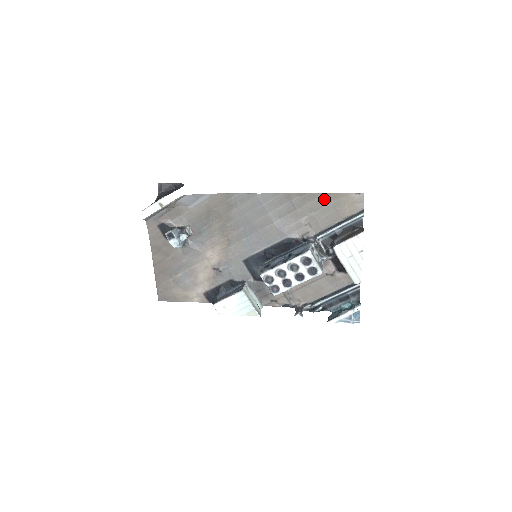
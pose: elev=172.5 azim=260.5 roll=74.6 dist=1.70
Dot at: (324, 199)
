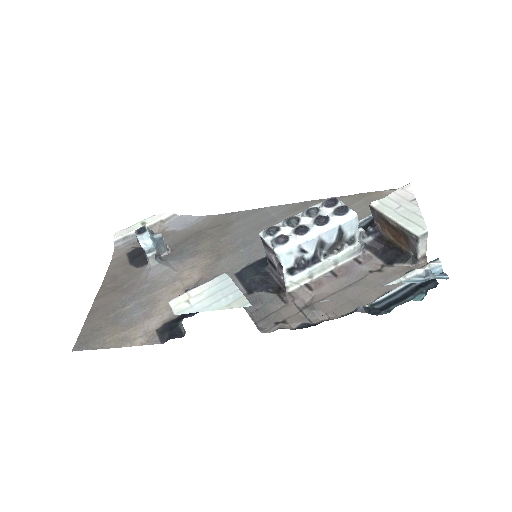
Dot at: (350, 199)
